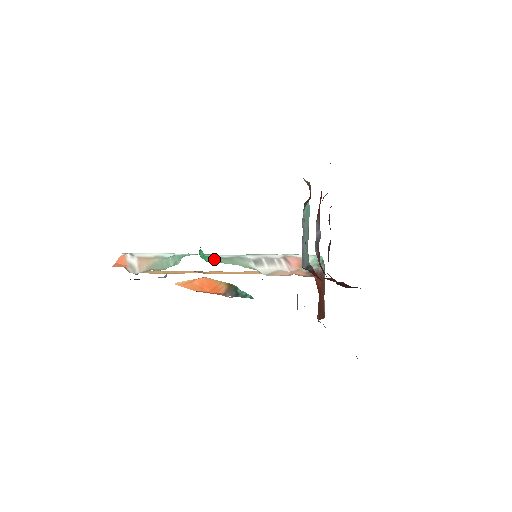
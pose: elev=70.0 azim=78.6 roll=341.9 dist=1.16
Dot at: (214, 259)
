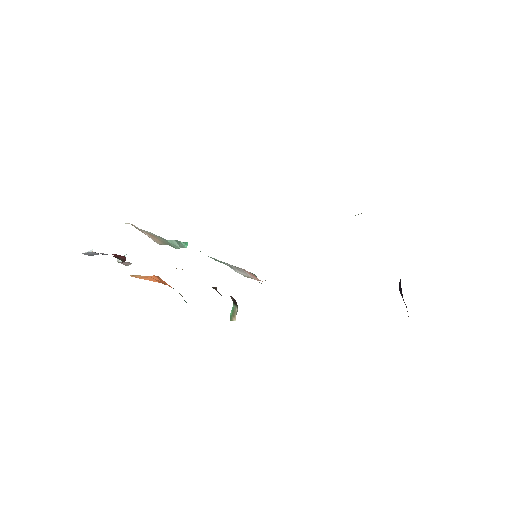
Dot at: occluded
